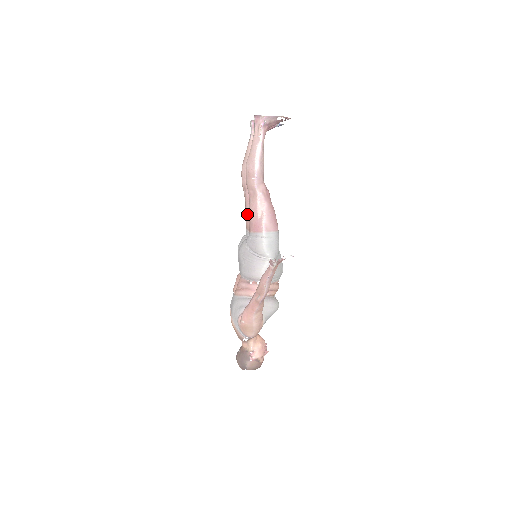
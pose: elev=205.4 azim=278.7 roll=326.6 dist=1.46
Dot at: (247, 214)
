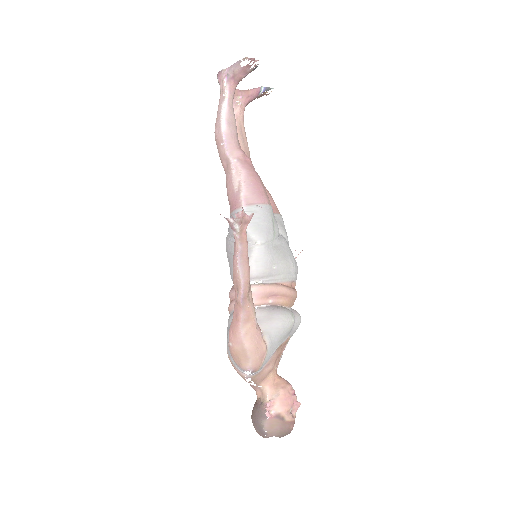
Dot at: occluded
